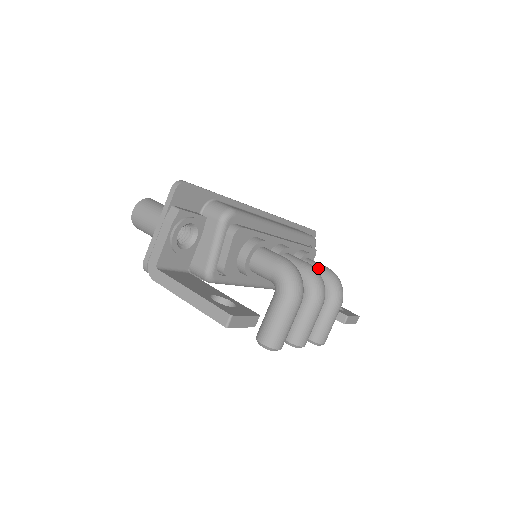
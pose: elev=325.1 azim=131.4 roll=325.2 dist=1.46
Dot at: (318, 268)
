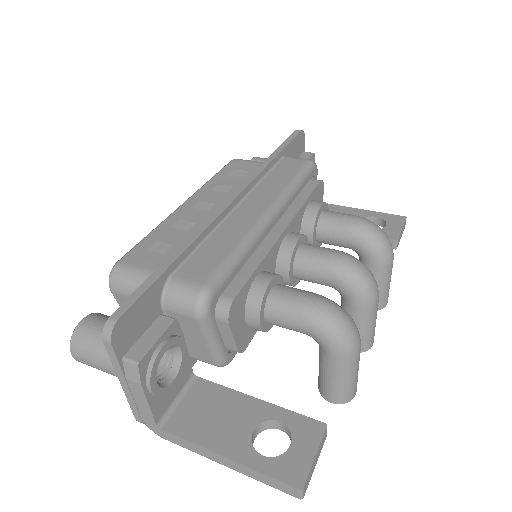
Dot at: (344, 228)
